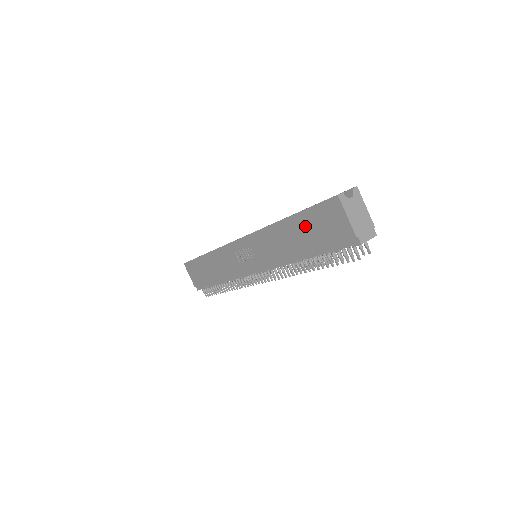
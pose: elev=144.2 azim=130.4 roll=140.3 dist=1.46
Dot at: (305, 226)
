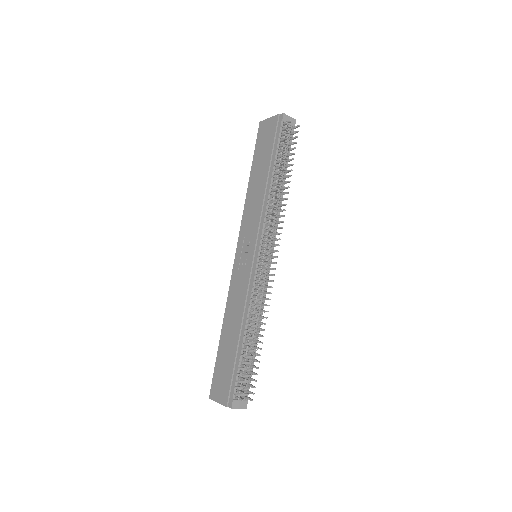
Dot at: (259, 160)
